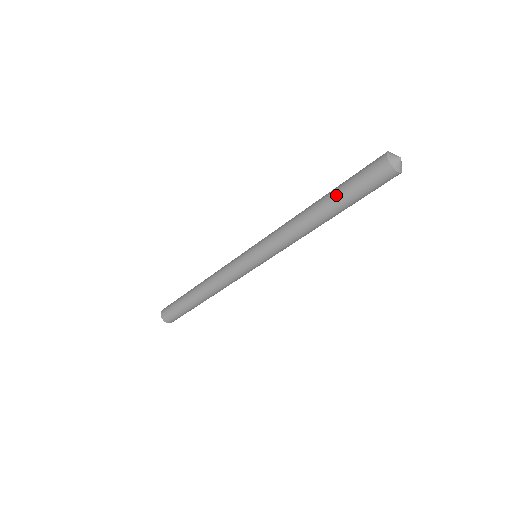
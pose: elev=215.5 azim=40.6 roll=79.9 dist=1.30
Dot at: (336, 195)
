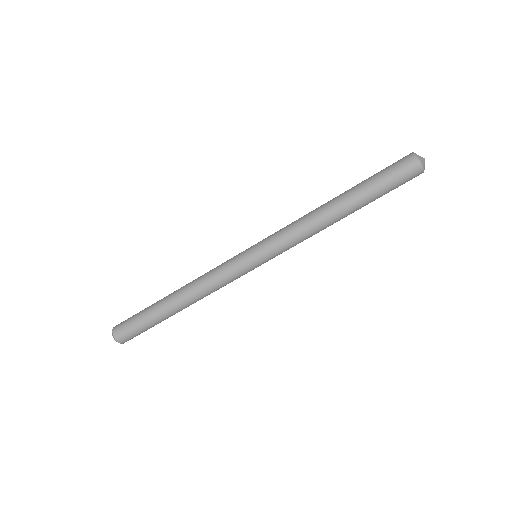
Dot at: (360, 186)
